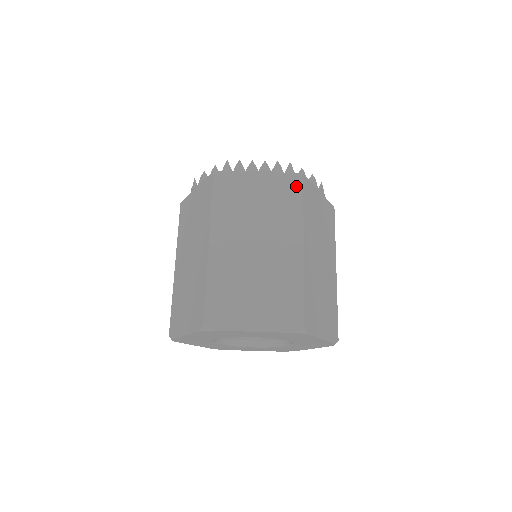
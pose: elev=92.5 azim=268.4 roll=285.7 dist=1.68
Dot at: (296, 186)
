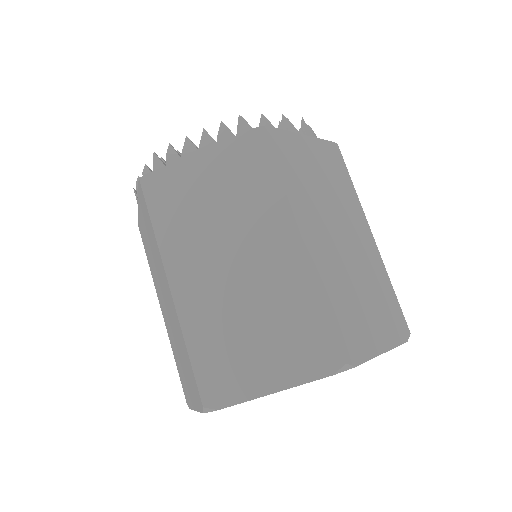
Dot at: (258, 149)
